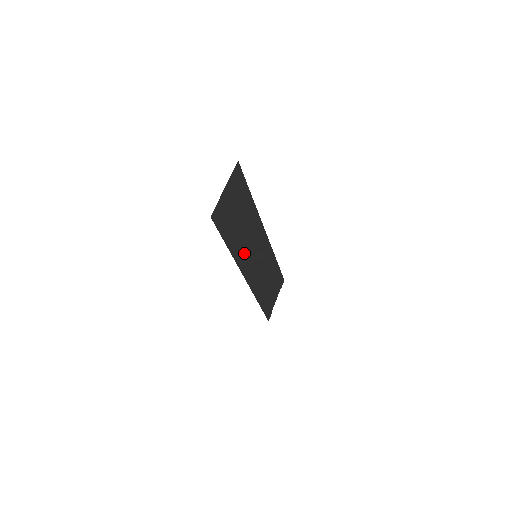
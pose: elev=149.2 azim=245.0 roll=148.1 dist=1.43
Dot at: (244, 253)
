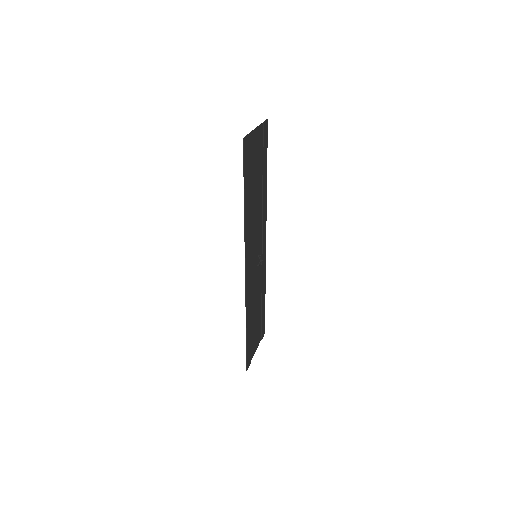
Dot at: (250, 234)
